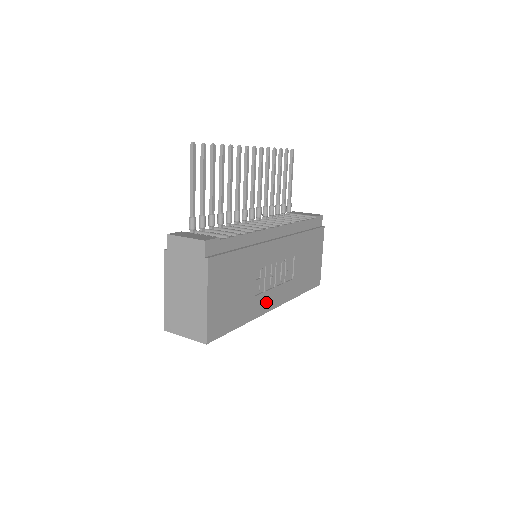
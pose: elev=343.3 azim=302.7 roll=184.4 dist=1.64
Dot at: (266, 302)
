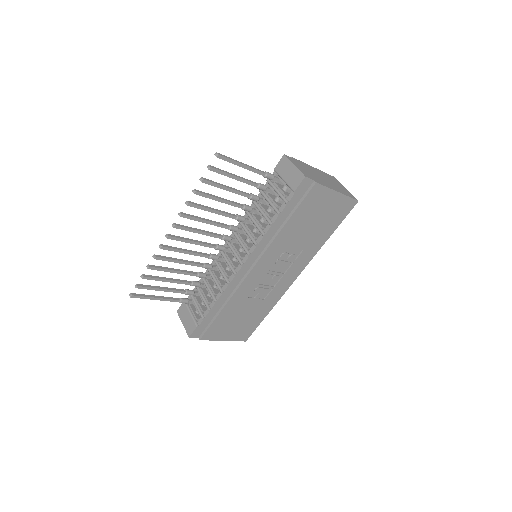
Dot at: (282, 287)
